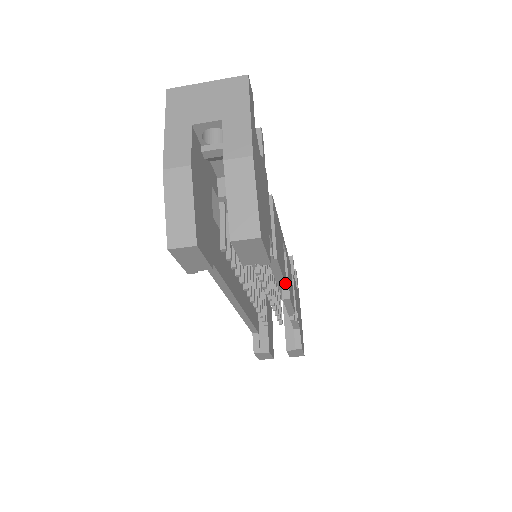
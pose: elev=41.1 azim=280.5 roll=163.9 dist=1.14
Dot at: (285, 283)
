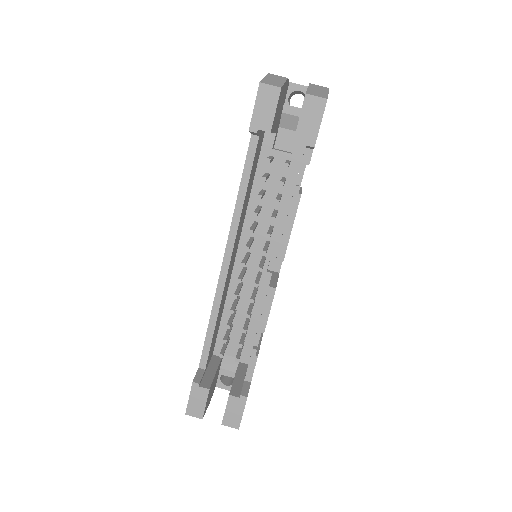
Dot at: occluded
